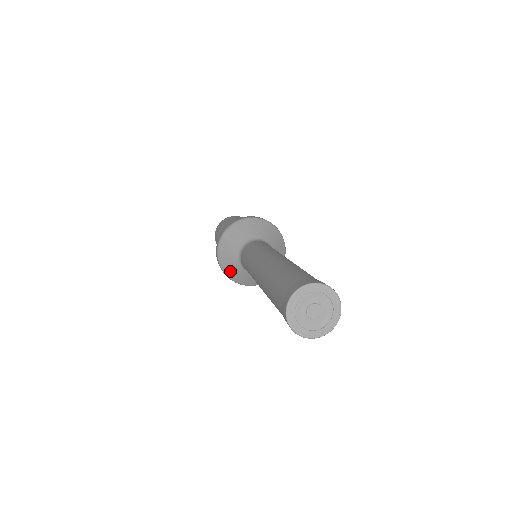
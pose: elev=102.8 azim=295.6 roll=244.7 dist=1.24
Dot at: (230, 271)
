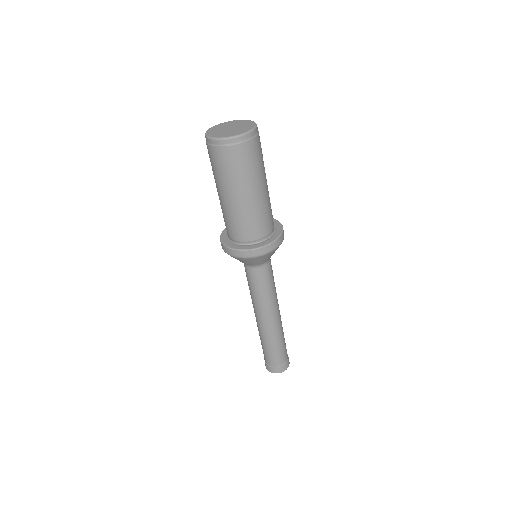
Dot at: occluded
